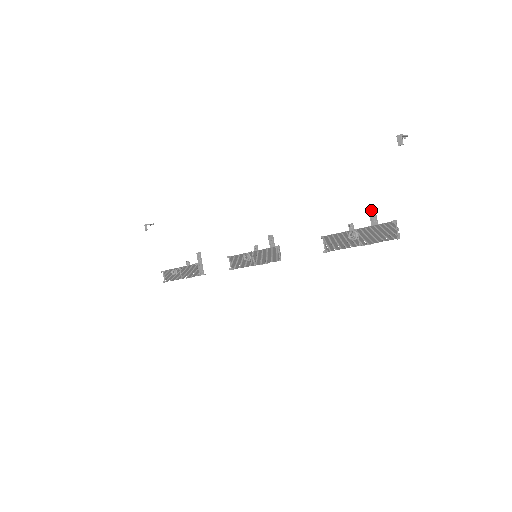
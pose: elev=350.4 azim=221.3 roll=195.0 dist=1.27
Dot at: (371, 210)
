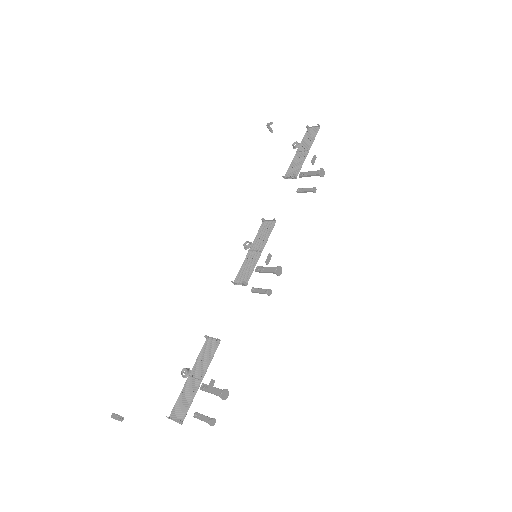
Dot at: (299, 175)
